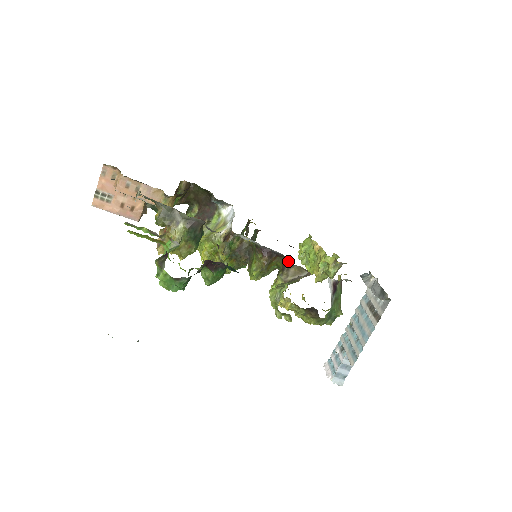
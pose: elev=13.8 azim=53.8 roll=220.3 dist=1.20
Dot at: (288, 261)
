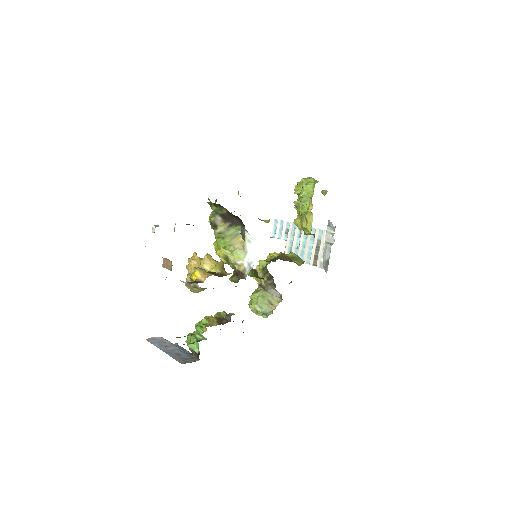
Dot at: (274, 283)
